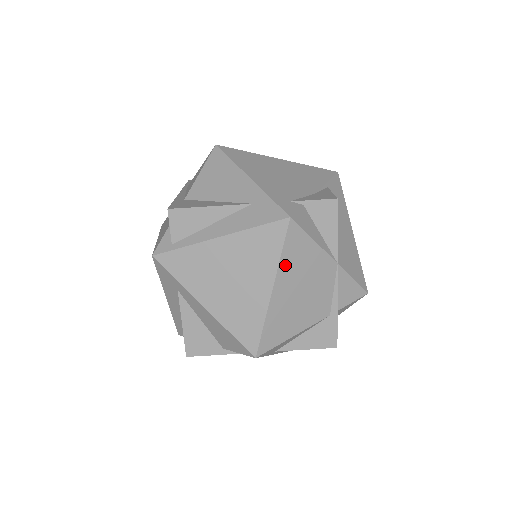
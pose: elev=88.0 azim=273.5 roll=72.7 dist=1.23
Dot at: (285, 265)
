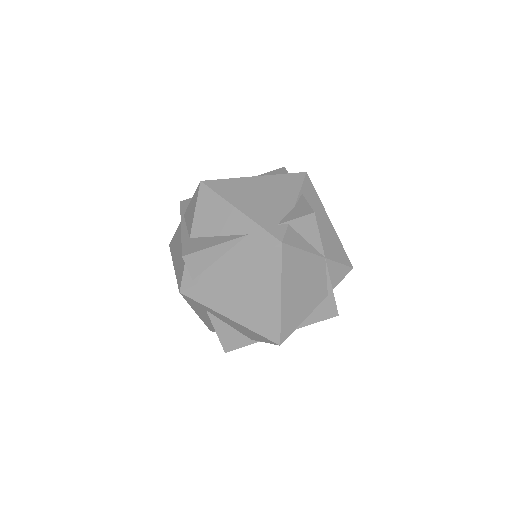
Dot at: (286, 276)
